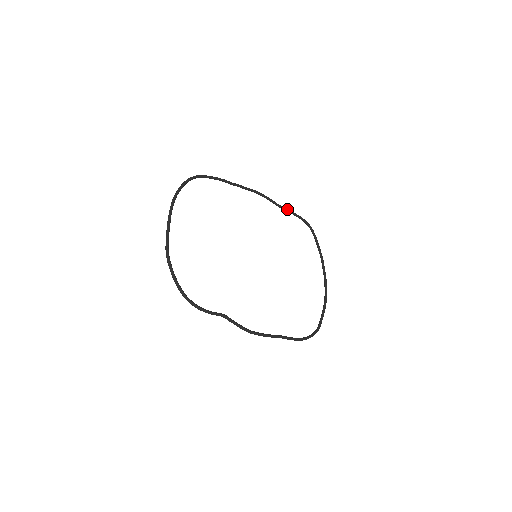
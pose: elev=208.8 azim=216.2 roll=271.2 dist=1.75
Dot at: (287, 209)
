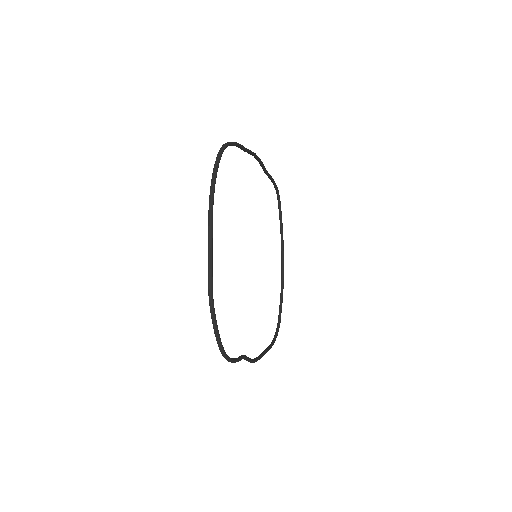
Dot at: (270, 175)
